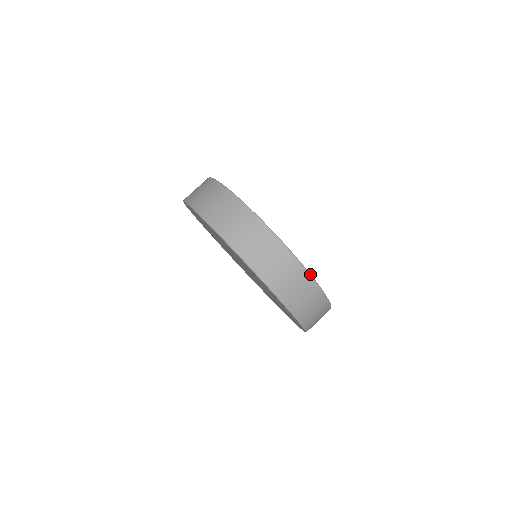
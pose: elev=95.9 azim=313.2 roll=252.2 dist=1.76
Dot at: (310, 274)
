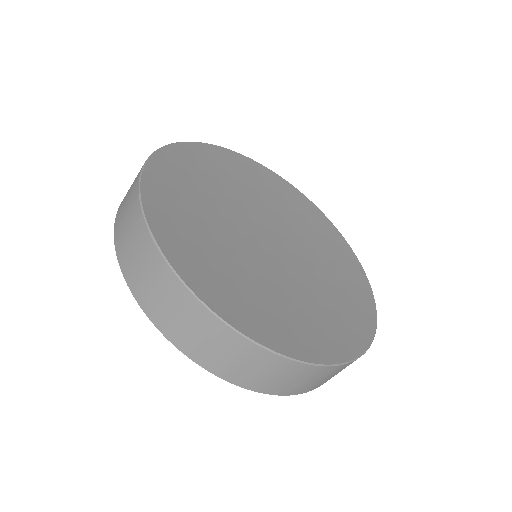
Dot at: (317, 364)
